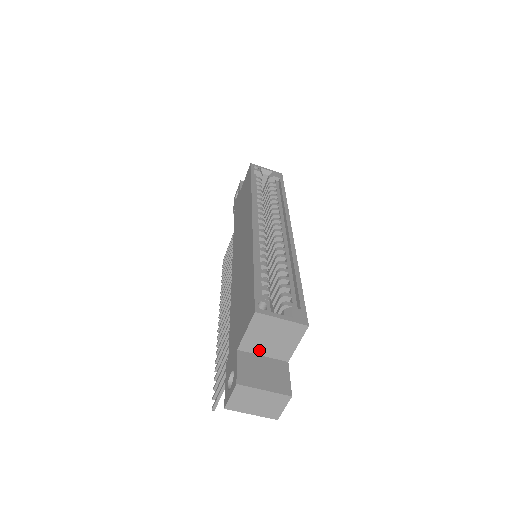
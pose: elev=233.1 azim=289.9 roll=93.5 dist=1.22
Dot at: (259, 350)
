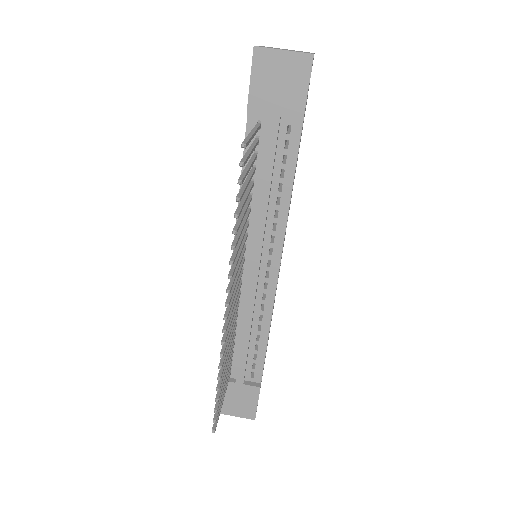
Dot at: occluded
